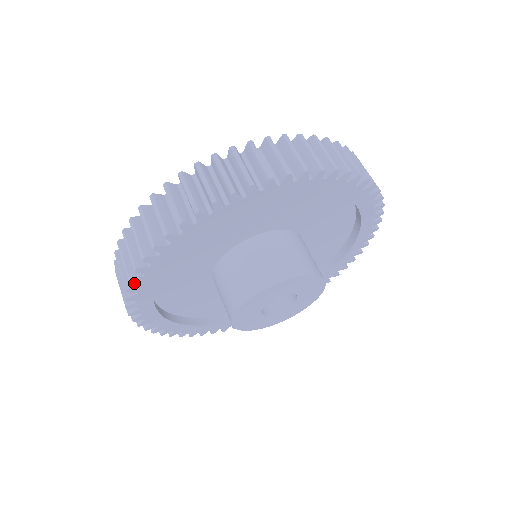
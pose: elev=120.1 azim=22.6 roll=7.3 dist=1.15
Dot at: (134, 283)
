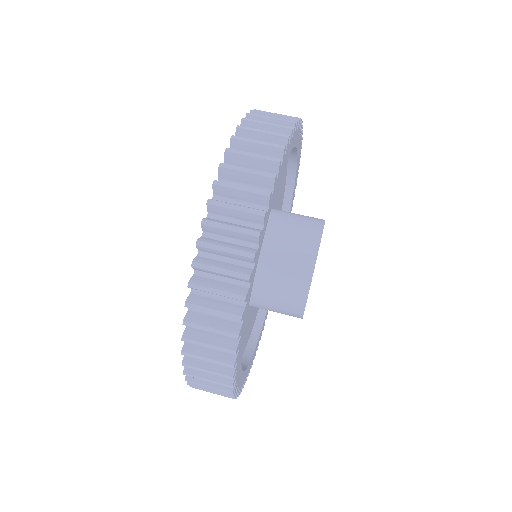
Dot at: occluded
